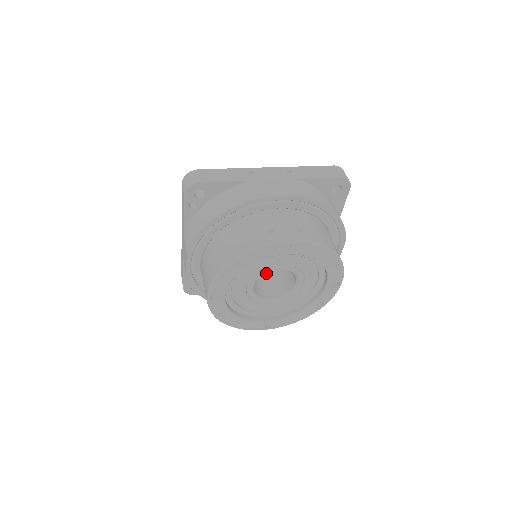
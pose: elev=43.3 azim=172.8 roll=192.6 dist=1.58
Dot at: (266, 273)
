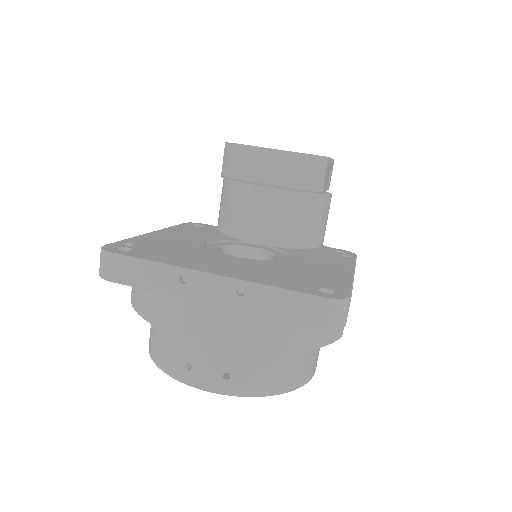
Dot at: occluded
